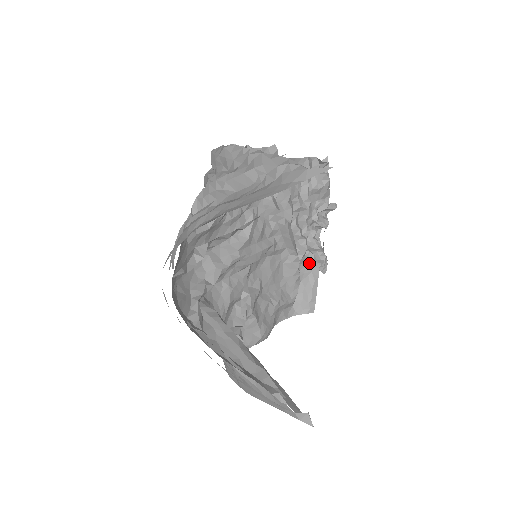
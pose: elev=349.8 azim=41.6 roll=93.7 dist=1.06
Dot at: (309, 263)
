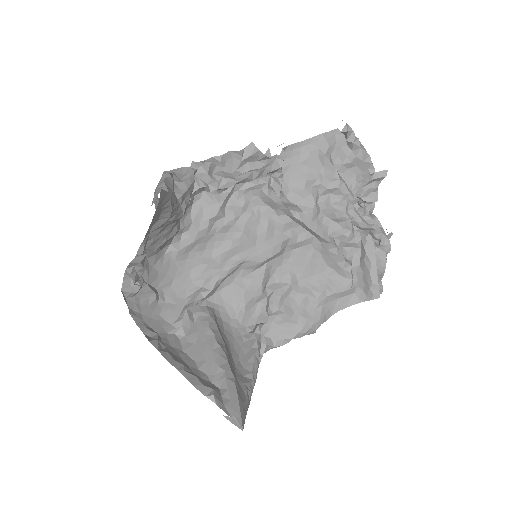
Dot at: (362, 245)
